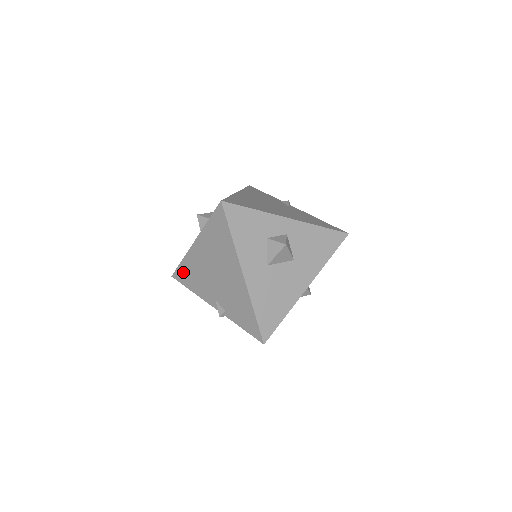
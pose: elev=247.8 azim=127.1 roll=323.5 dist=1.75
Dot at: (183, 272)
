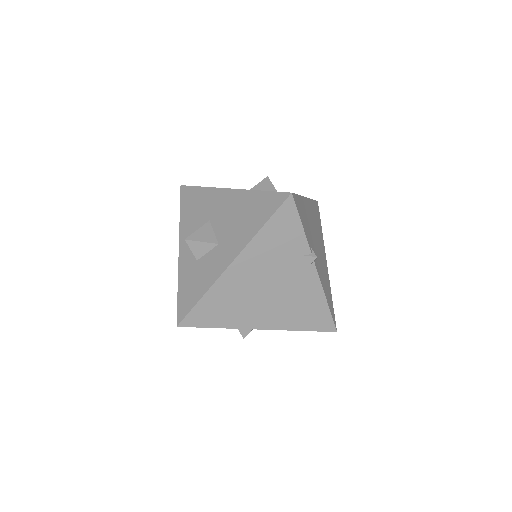
Dot at: occluded
